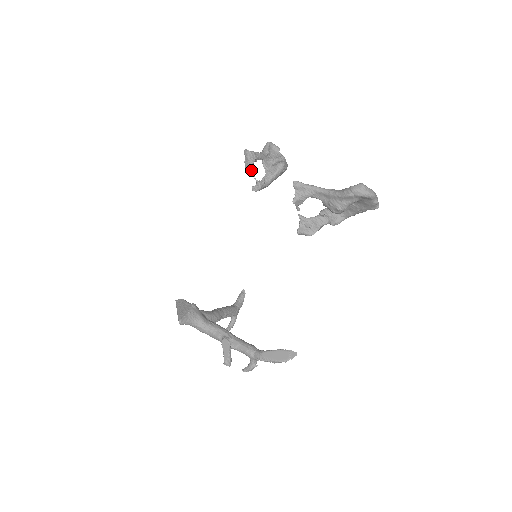
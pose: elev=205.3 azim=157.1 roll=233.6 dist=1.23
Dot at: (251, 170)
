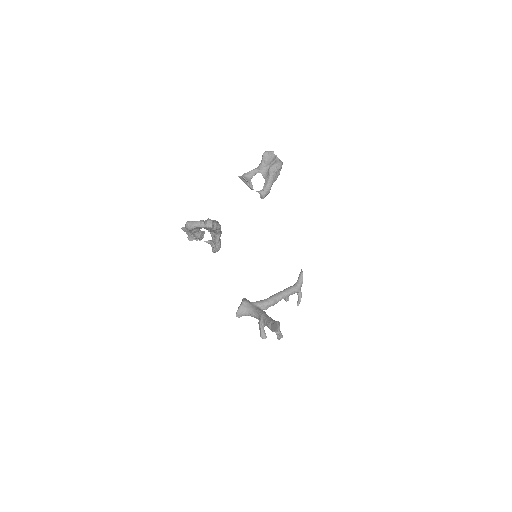
Dot at: (250, 187)
